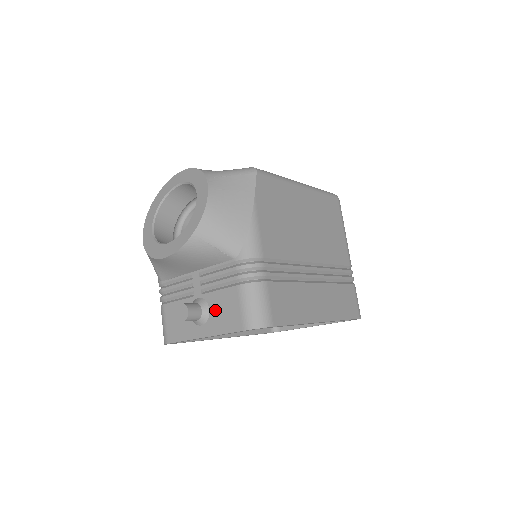
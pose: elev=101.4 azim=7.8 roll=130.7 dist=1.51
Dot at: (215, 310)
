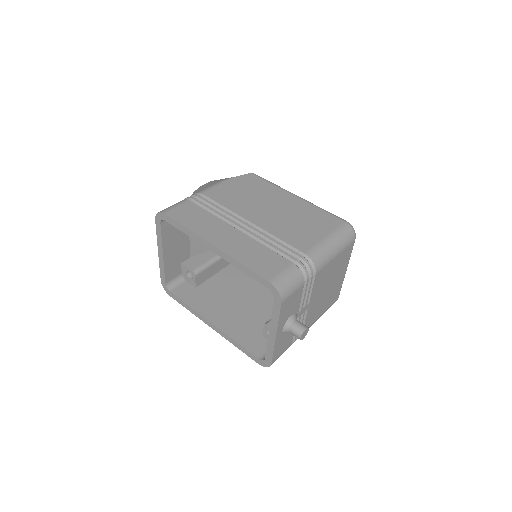
Dot at: occluded
